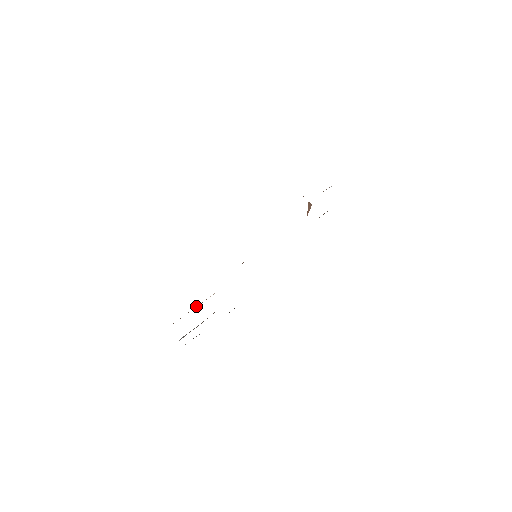
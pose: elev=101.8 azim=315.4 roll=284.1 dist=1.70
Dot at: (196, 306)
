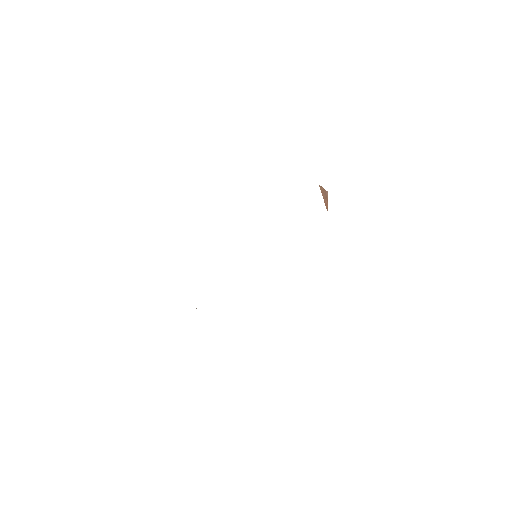
Dot at: occluded
